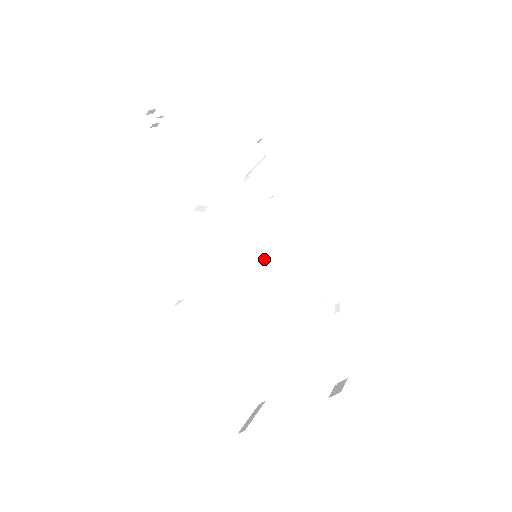
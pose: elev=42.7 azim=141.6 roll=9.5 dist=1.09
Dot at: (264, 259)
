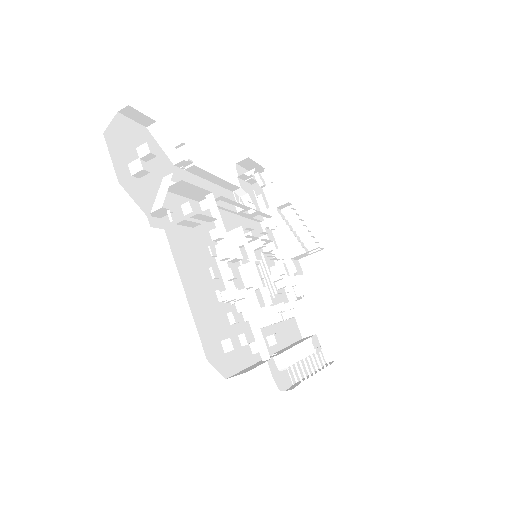
Dot at: occluded
